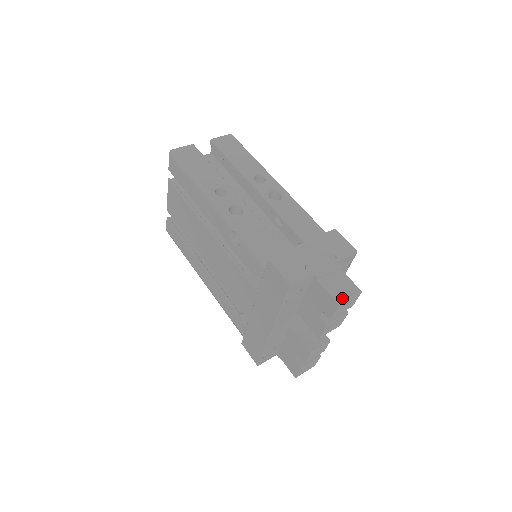
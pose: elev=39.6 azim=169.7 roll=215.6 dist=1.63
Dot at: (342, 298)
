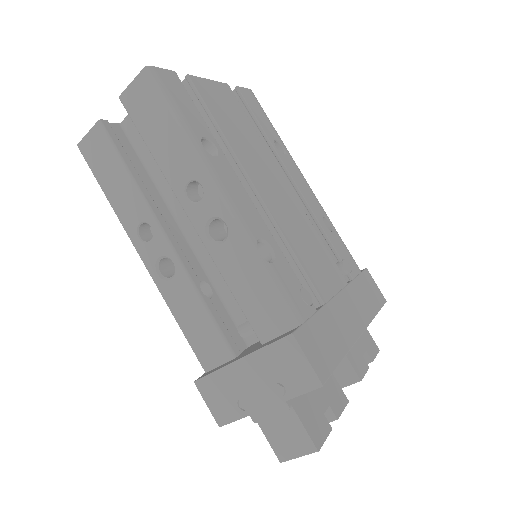
Dot at: (287, 455)
